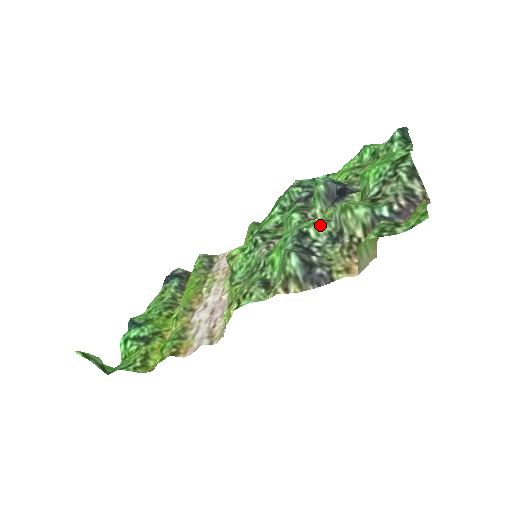
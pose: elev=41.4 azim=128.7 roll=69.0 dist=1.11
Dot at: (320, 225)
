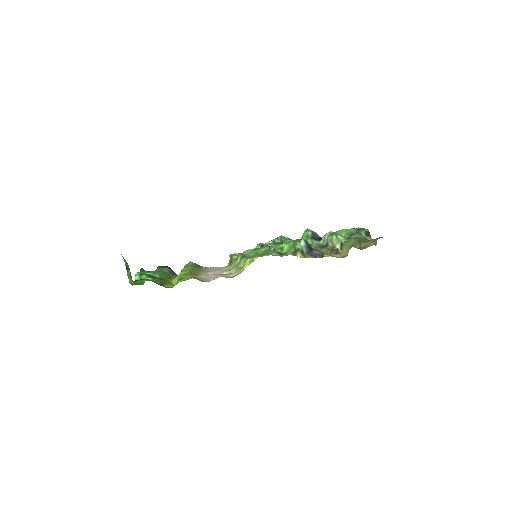
Dot at: (314, 240)
